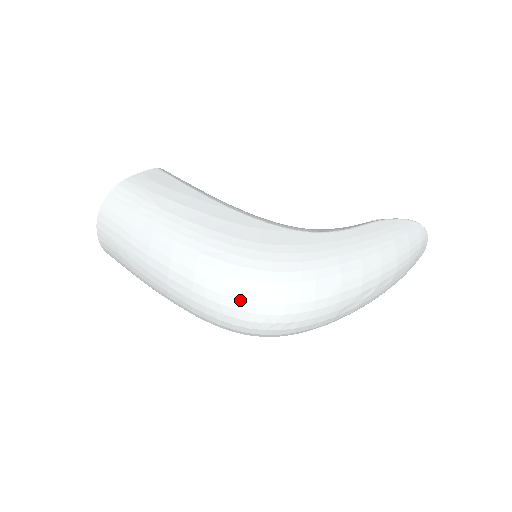
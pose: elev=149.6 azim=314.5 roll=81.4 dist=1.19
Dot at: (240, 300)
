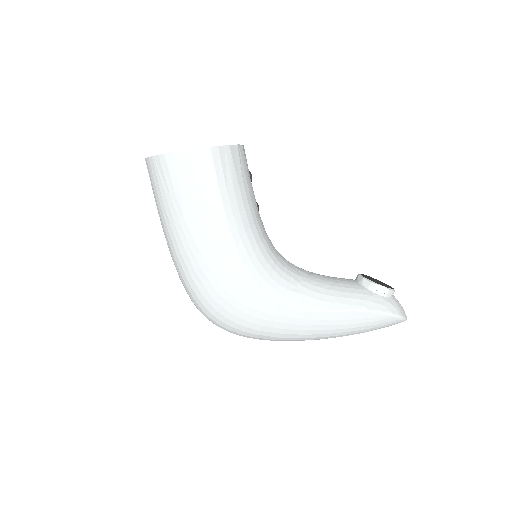
Dot at: (201, 312)
